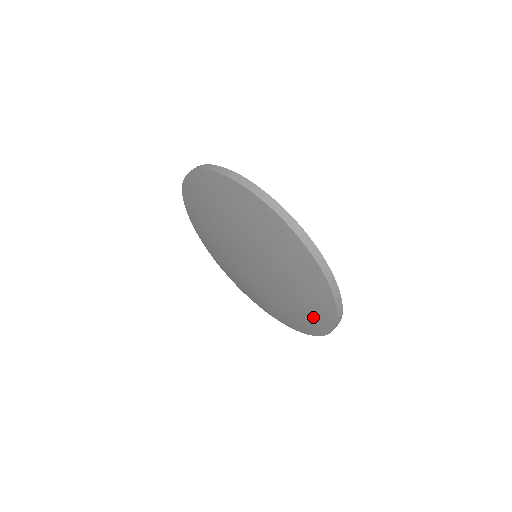
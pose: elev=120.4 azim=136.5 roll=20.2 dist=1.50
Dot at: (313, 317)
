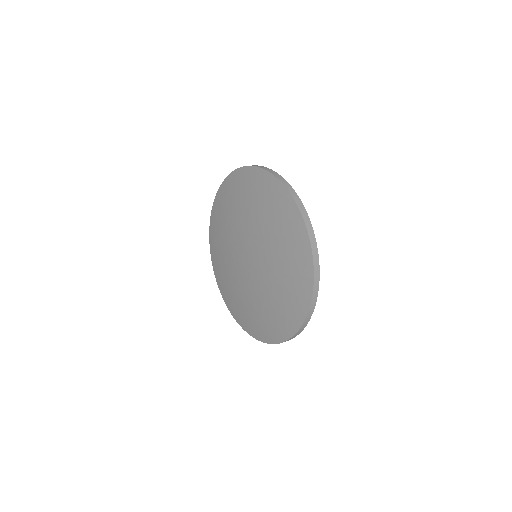
Dot at: (292, 302)
